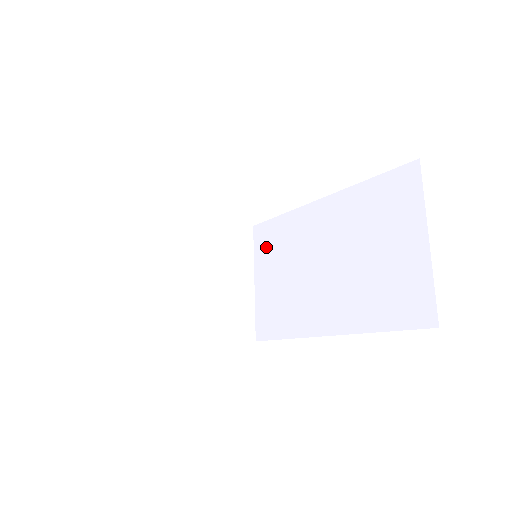
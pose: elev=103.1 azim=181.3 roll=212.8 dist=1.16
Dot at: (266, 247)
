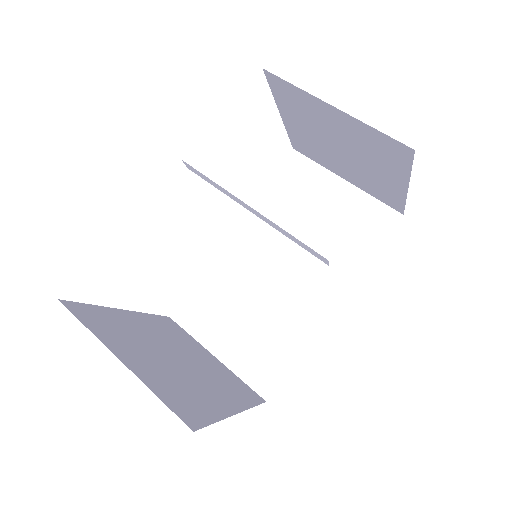
Dot at: (203, 316)
